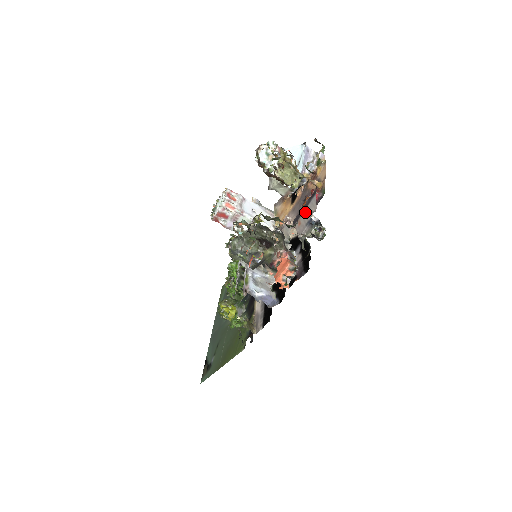
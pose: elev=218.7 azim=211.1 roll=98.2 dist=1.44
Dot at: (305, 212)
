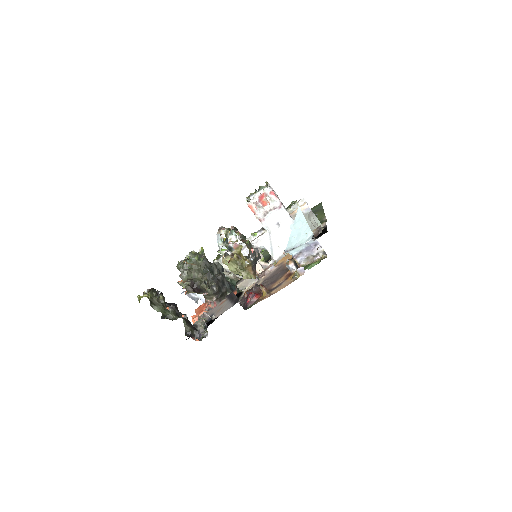
Dot at: (226, 303)
